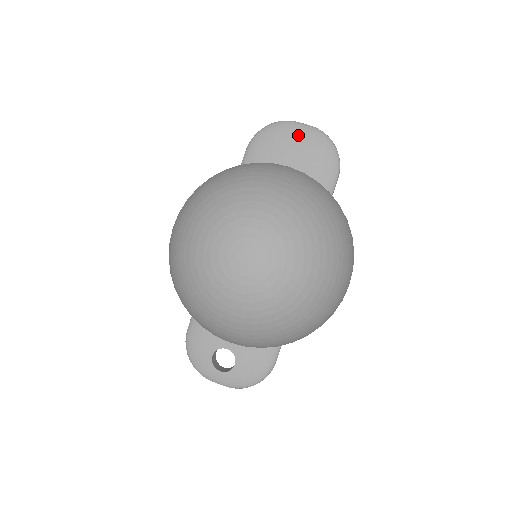
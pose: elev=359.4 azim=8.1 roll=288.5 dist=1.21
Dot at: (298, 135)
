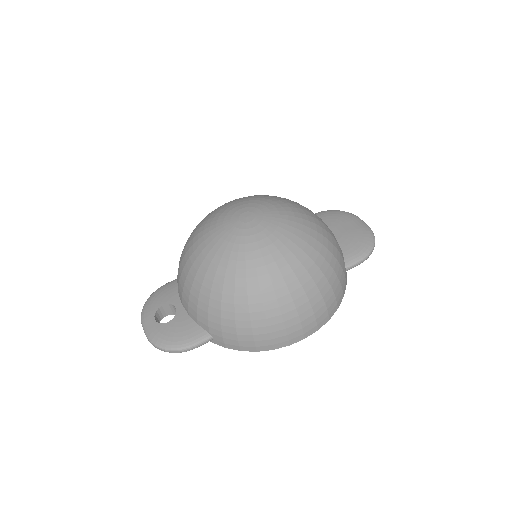
Dot at: (354, 222)
